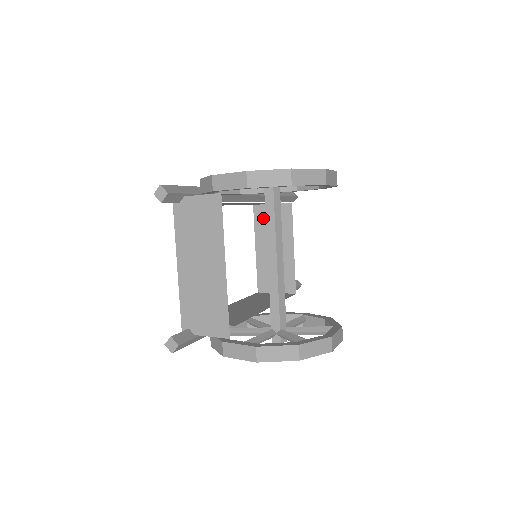
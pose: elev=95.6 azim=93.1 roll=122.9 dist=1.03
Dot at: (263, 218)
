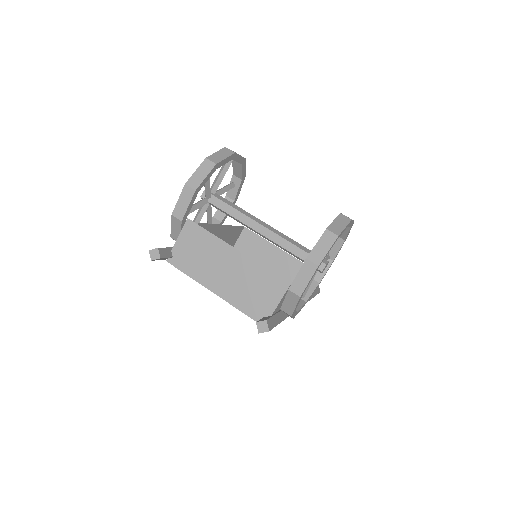
Dot at: occluded
